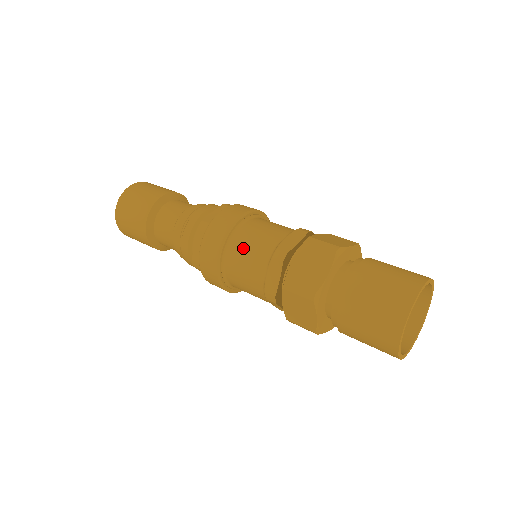
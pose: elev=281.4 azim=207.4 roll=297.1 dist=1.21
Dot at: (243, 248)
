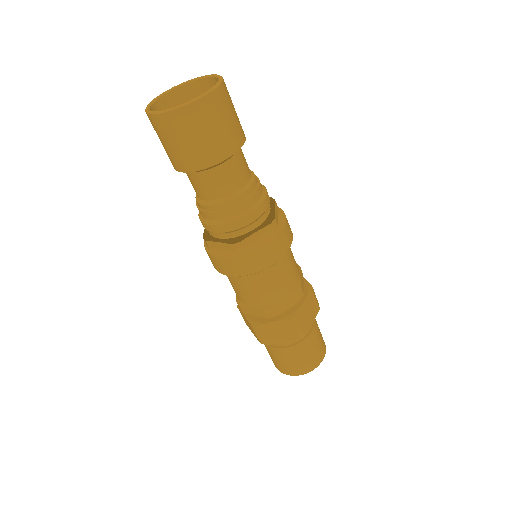
Dot at: (251, 285)
